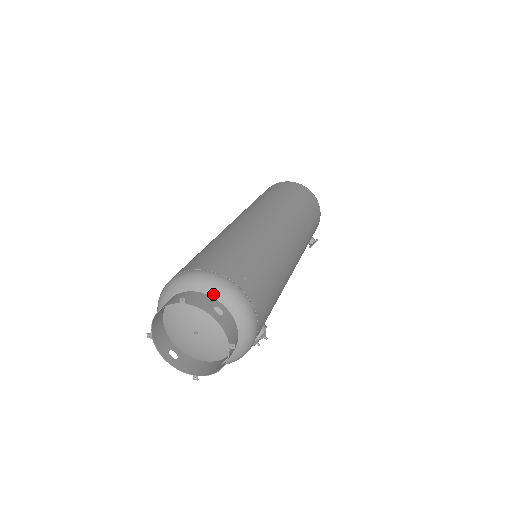
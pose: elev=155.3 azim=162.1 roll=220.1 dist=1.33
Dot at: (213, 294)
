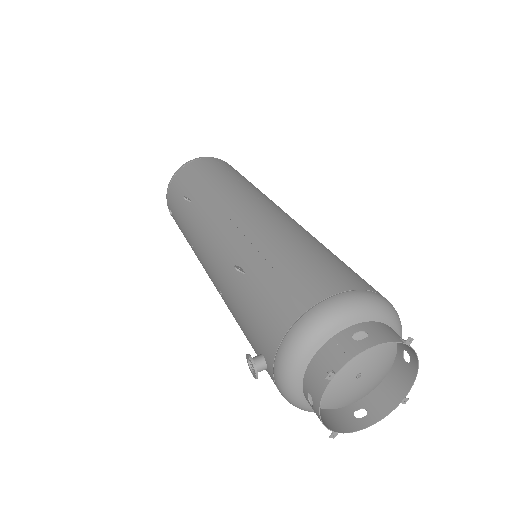
Dot at: (398, 332)
